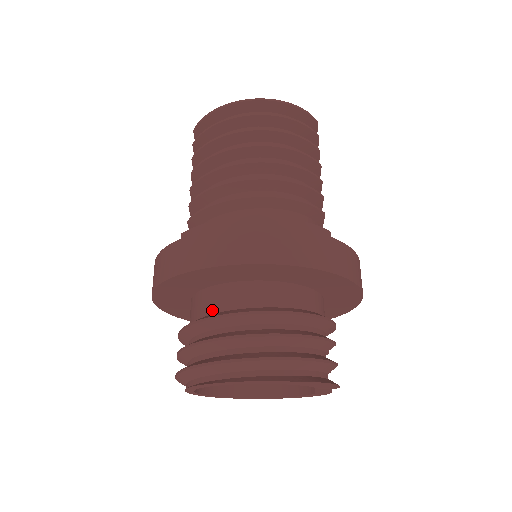
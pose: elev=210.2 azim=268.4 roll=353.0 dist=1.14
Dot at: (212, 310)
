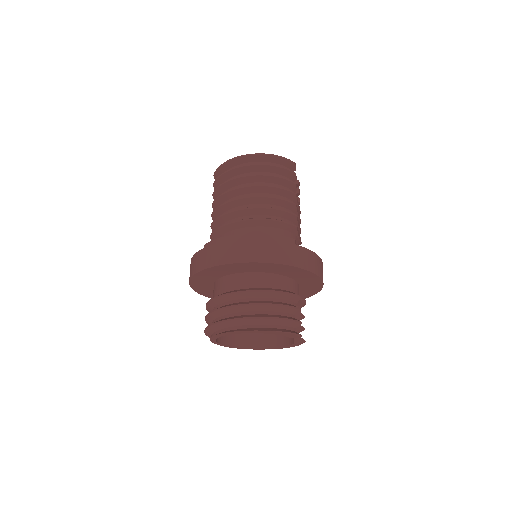
Dot at: (223, 291)
